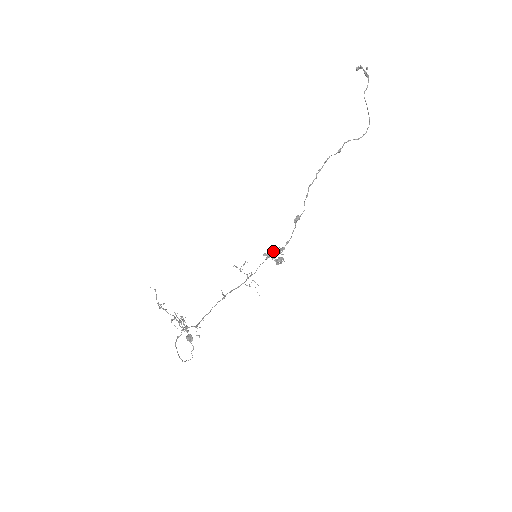
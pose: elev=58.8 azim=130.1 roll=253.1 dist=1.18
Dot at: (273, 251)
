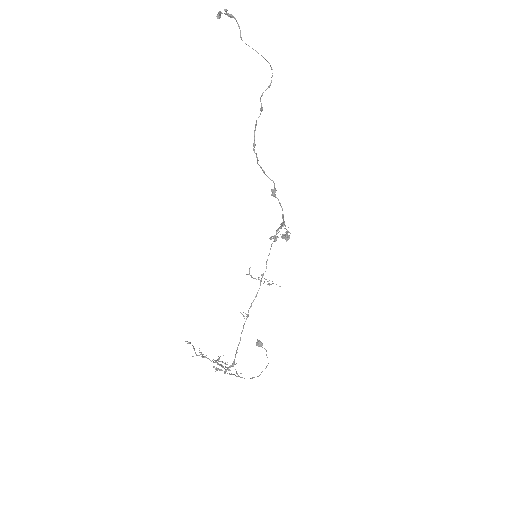
Dot at: (276, 231)
